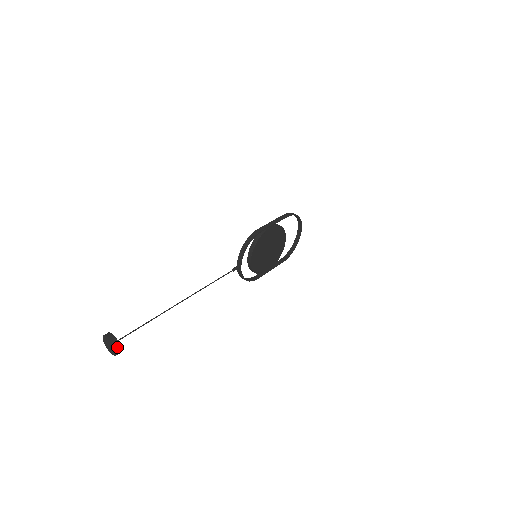
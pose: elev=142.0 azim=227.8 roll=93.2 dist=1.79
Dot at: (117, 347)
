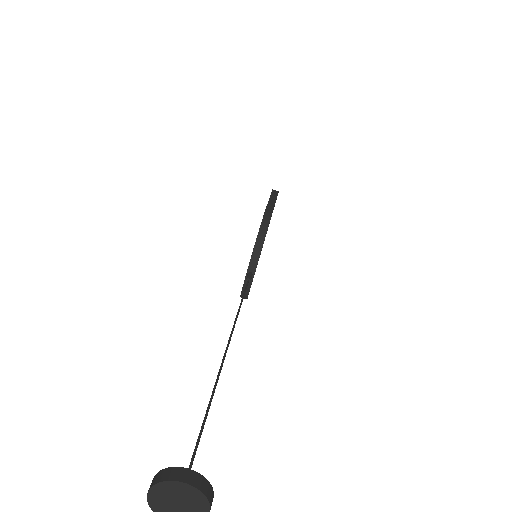
Dot at: (210, 499)
